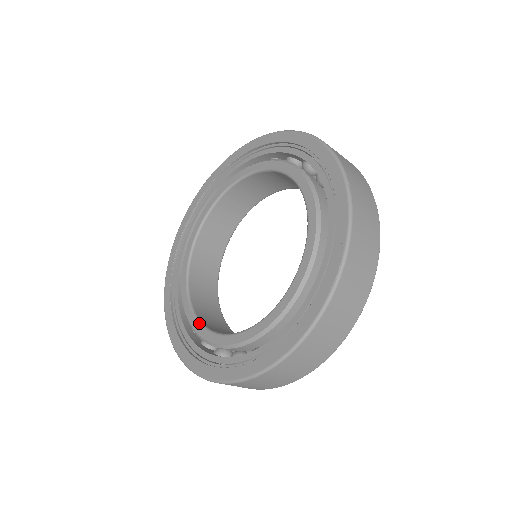
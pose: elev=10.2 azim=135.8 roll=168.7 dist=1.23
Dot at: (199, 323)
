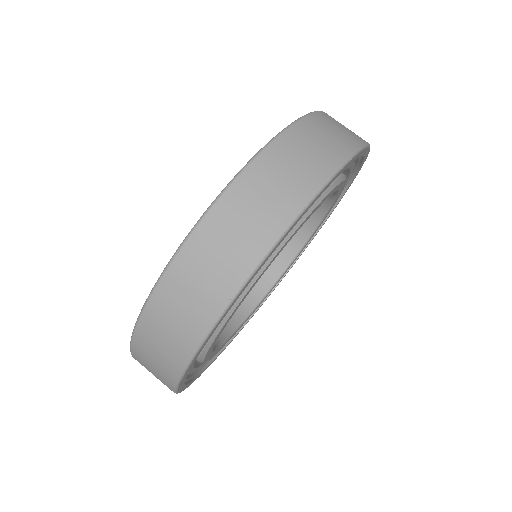
Dot at: occluded
